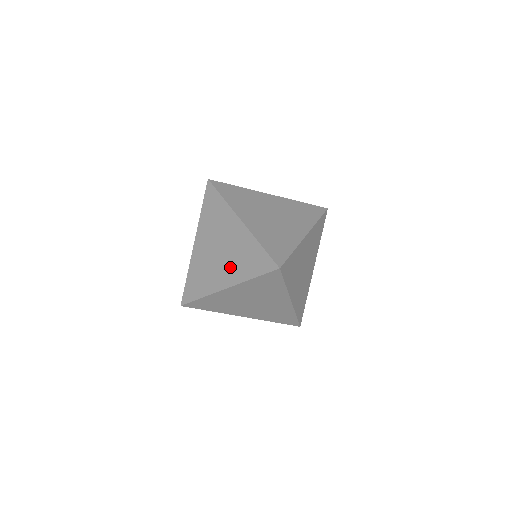
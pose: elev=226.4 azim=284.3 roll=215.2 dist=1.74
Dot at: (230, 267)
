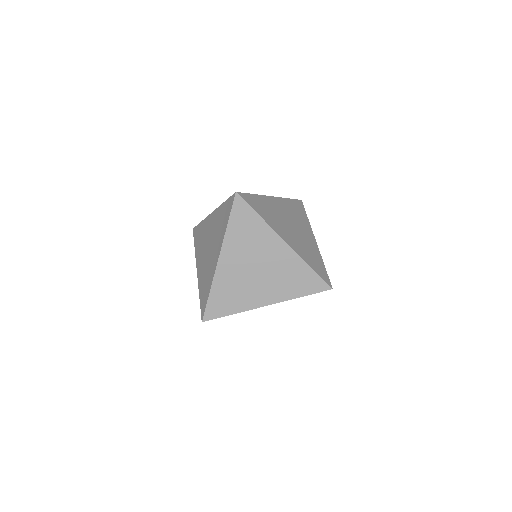
Dot at: (216, 243)
